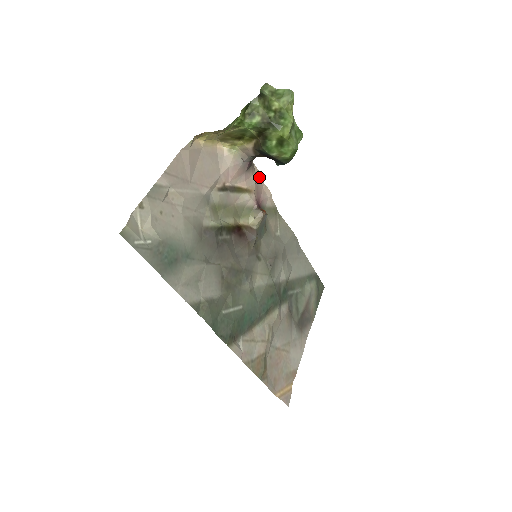
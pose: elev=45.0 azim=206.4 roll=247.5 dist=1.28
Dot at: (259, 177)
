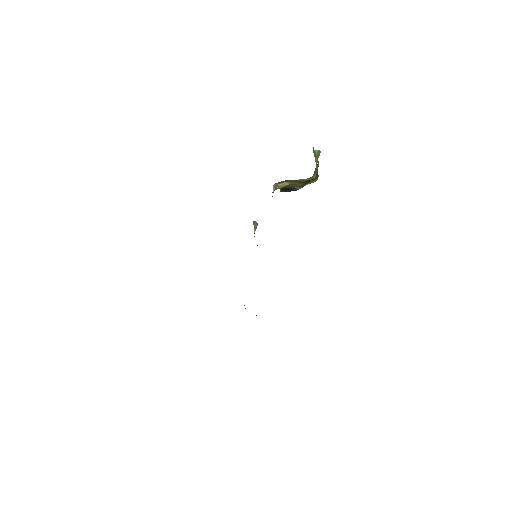
Dot at: occluded
